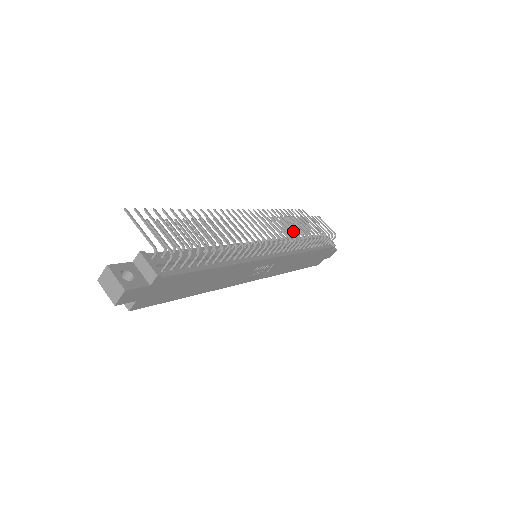
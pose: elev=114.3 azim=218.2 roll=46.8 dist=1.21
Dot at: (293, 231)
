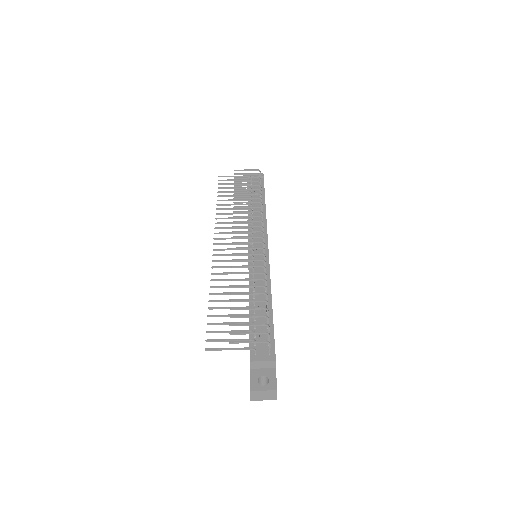
Dot at: (252, 212)
